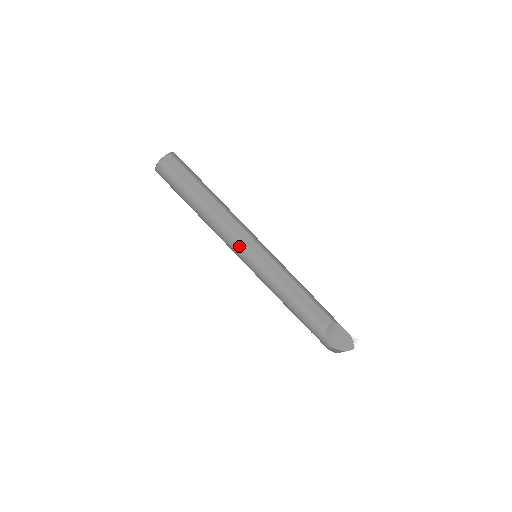
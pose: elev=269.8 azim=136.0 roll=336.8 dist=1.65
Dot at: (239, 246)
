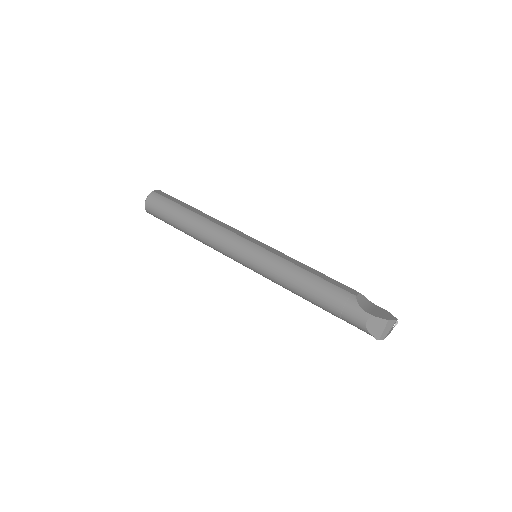
Dot at: (237, 240)
